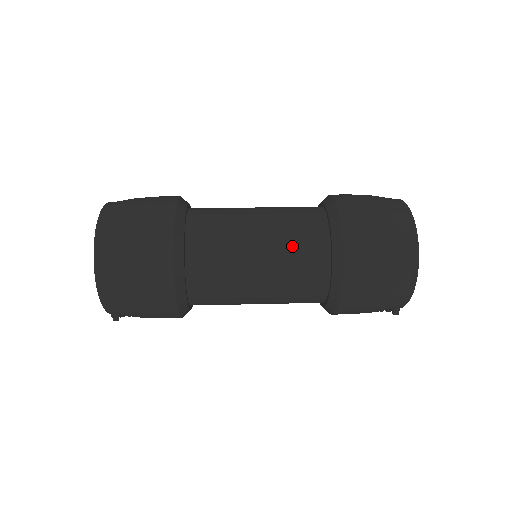
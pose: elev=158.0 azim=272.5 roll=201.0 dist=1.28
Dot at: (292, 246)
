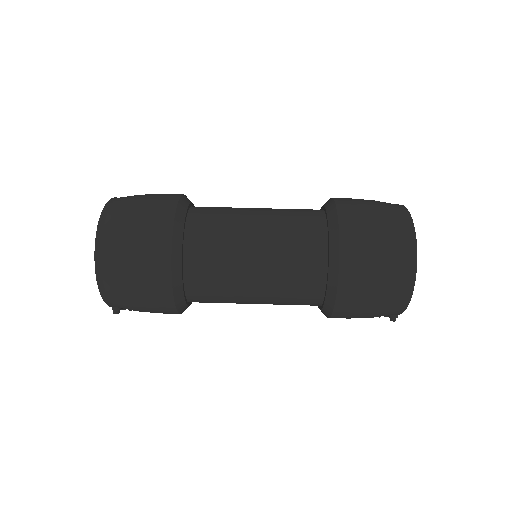
Dot at: (289, 250)
